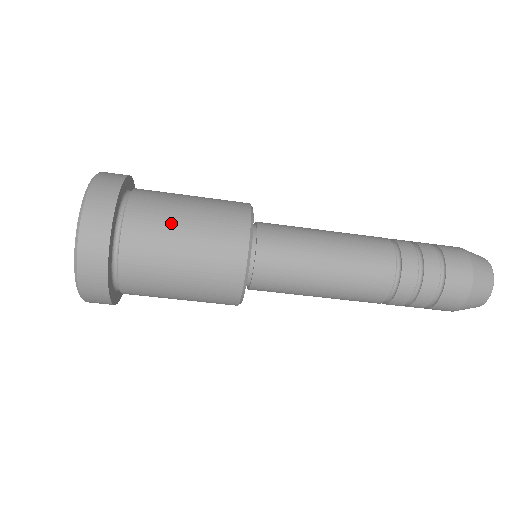
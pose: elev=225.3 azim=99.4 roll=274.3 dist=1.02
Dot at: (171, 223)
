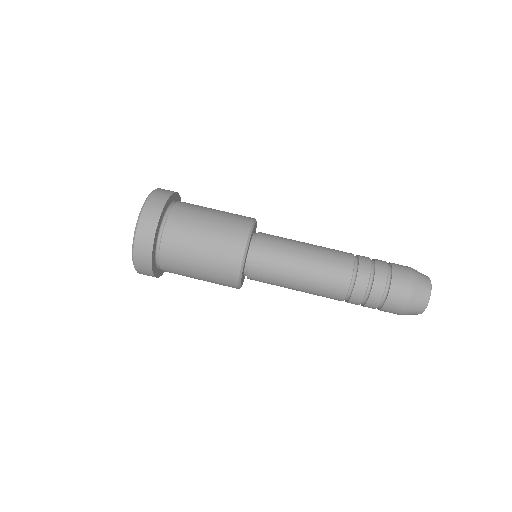
Dot at: (199, 220)
